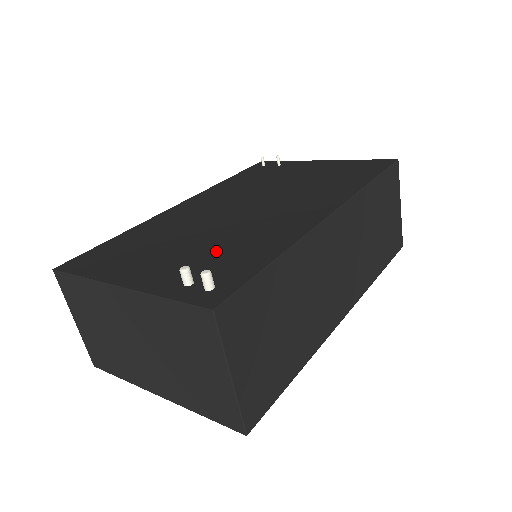
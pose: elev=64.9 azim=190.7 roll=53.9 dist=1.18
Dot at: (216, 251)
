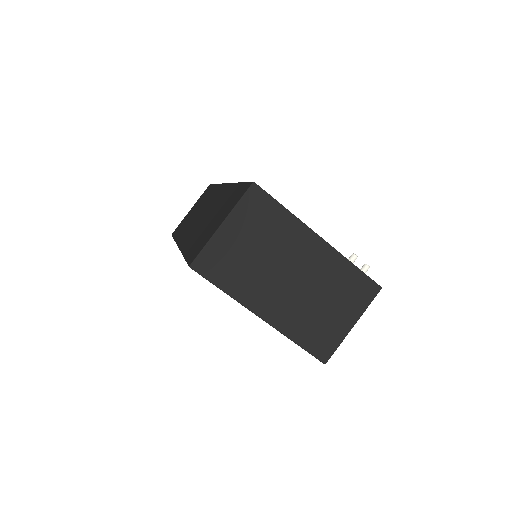
Dot at: occluded
